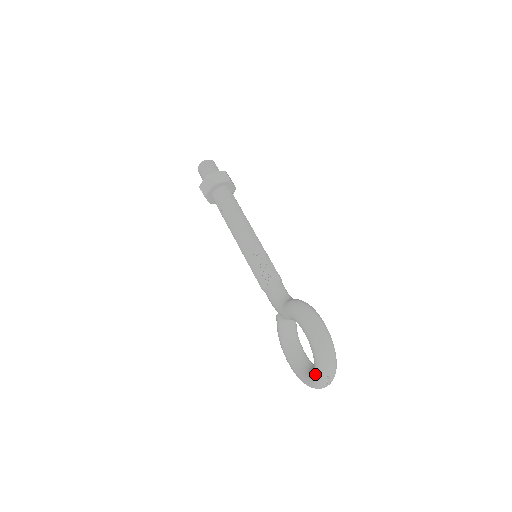
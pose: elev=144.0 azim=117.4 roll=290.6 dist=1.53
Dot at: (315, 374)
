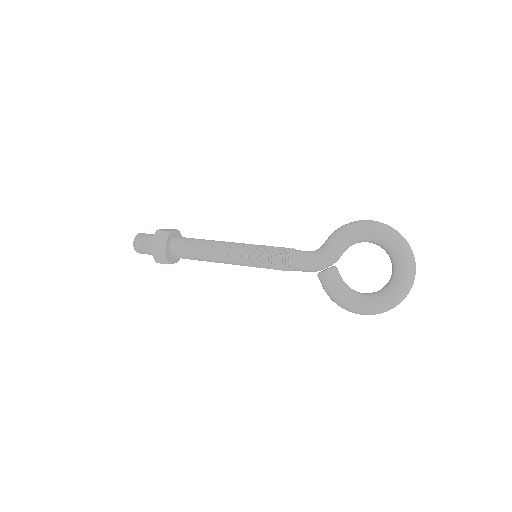
Dot at: (402, 263)
